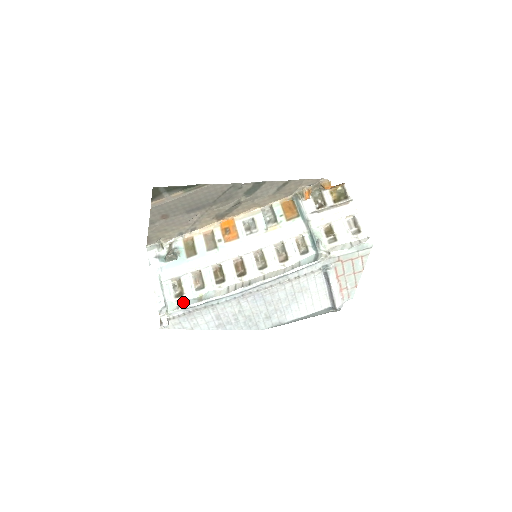
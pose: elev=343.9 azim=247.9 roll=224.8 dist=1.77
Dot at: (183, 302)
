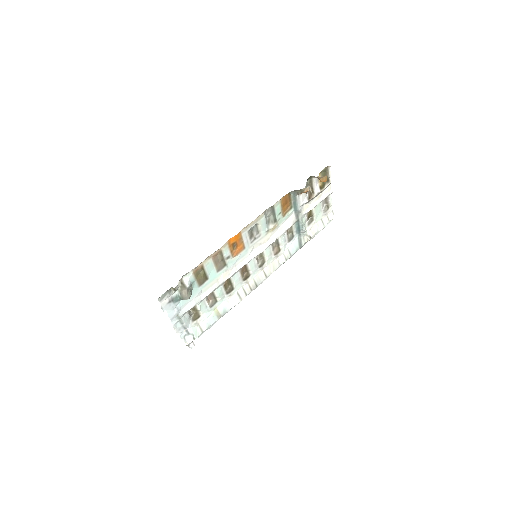
Dot at: (203, 322)
